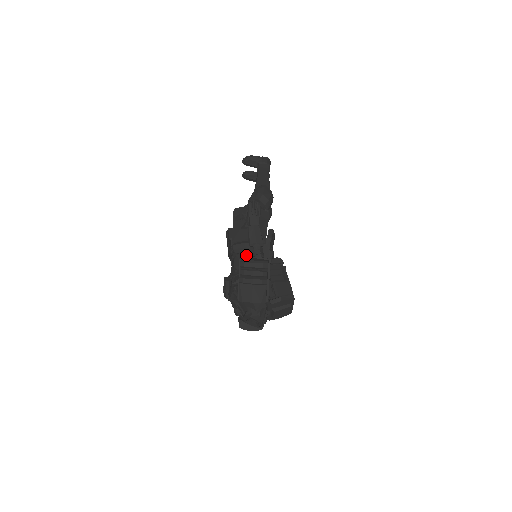
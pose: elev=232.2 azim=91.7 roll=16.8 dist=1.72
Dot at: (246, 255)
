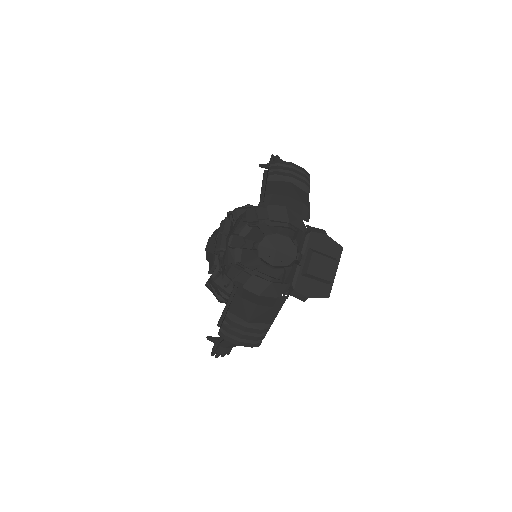
Dot at: occluded
